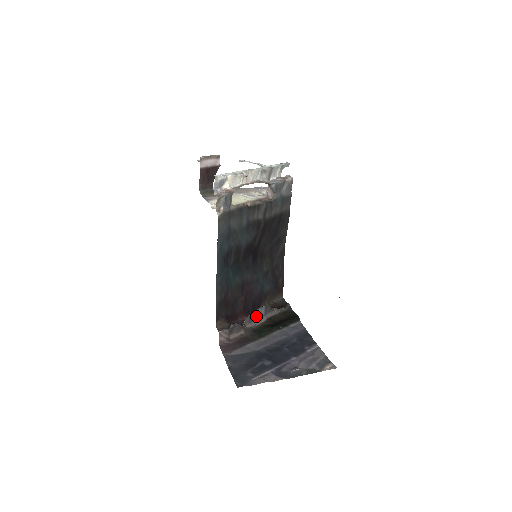
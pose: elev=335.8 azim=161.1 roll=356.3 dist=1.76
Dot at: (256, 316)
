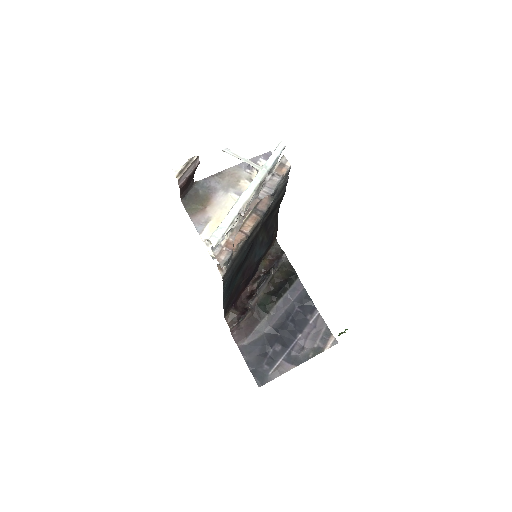
Dot at: (258, 290)
